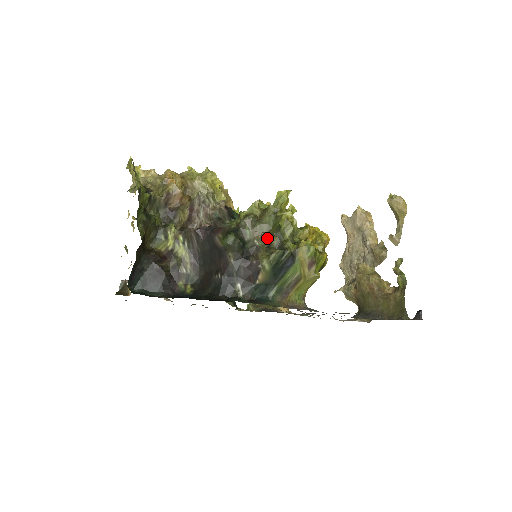
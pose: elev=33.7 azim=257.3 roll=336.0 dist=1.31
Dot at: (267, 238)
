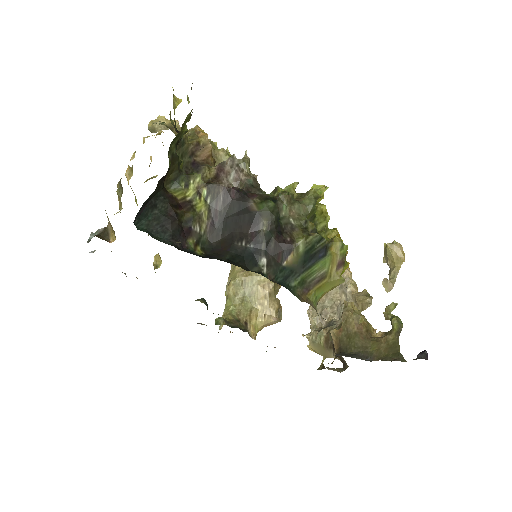
Dot at: (305, 220)
